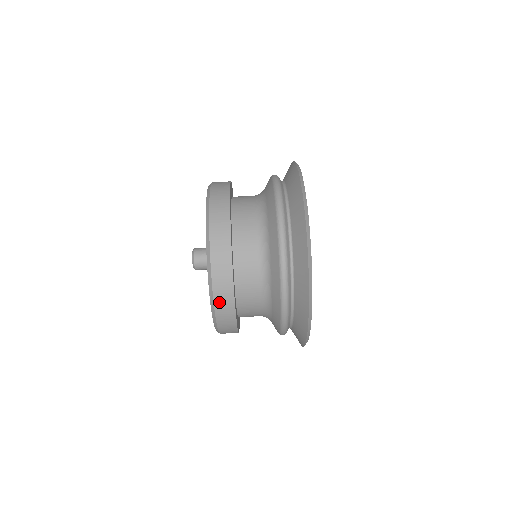
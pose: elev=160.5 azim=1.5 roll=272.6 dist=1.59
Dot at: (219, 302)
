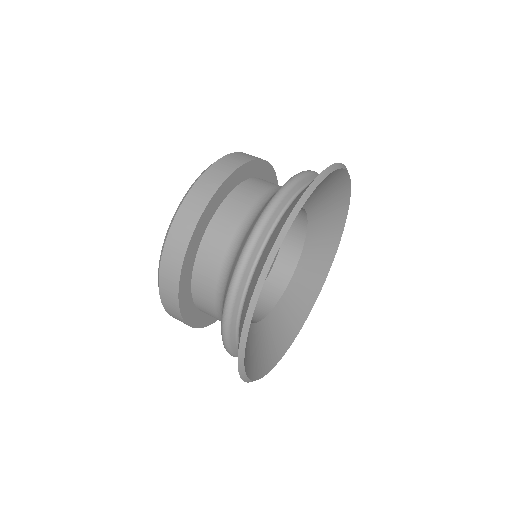
Dot at: (183, 213)
